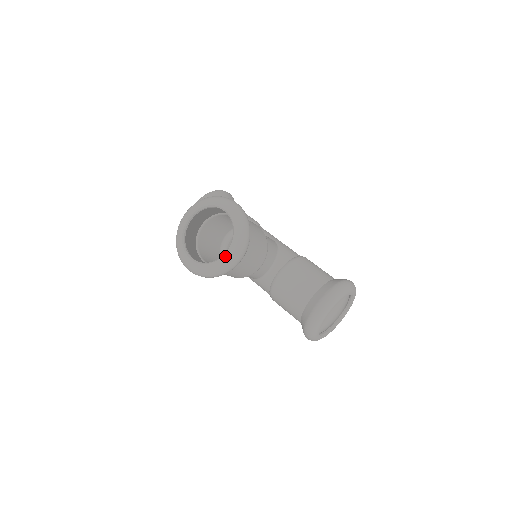
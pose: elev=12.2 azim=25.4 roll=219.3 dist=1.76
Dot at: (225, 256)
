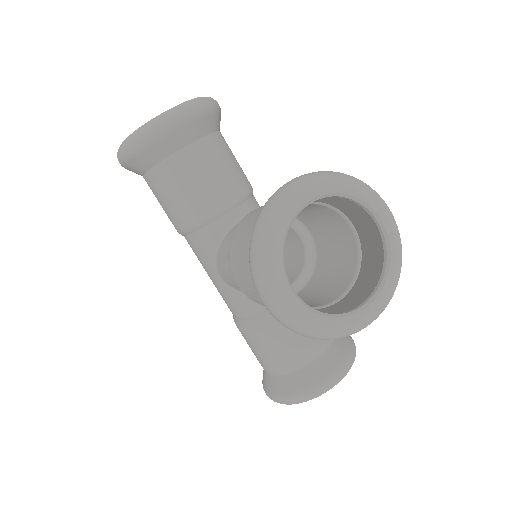
Dot at: (362, 315)
